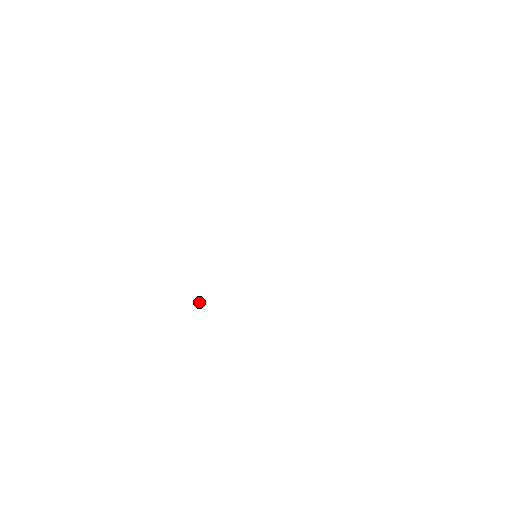
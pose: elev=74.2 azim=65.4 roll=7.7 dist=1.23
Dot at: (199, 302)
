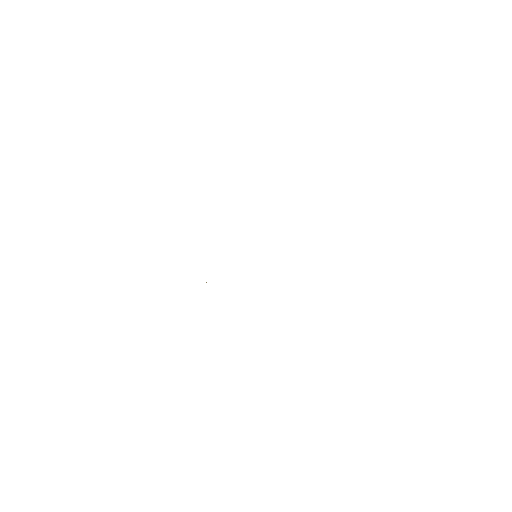
Dot at: occluded
